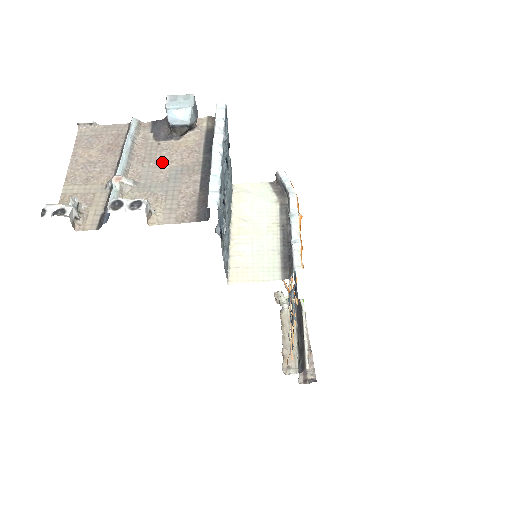
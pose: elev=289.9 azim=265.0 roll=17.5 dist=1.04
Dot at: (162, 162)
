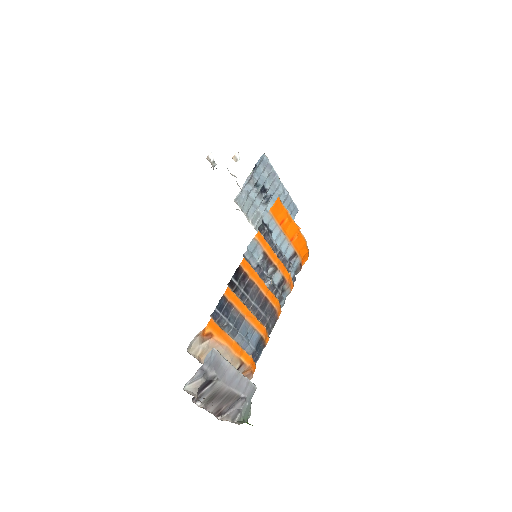
Dot at: occluded
